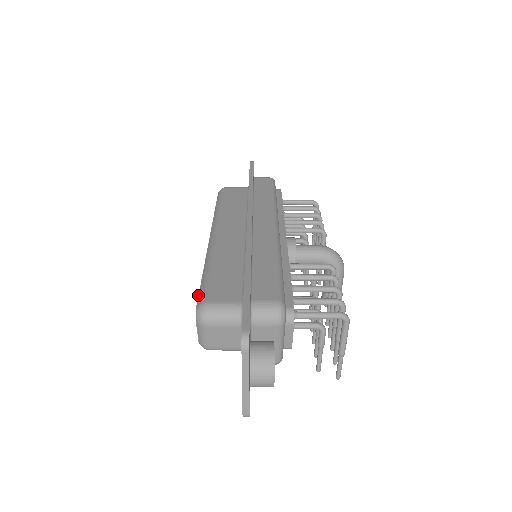
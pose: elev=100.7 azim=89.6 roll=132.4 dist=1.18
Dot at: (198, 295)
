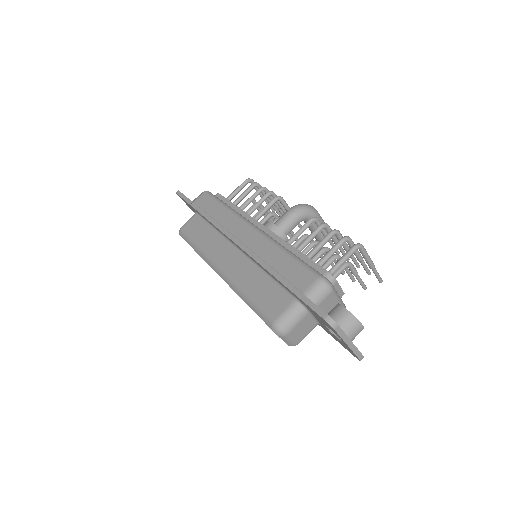
Dot at: occluded
